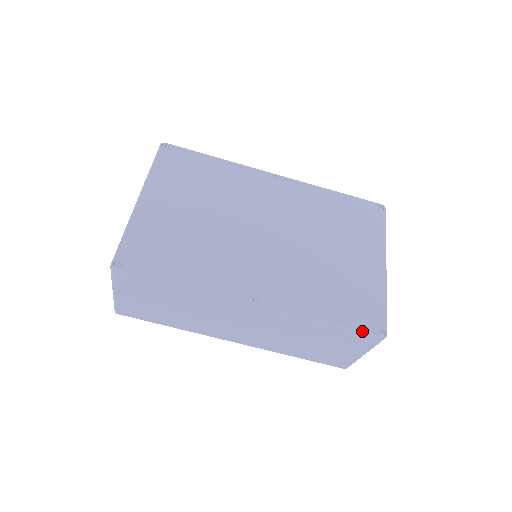
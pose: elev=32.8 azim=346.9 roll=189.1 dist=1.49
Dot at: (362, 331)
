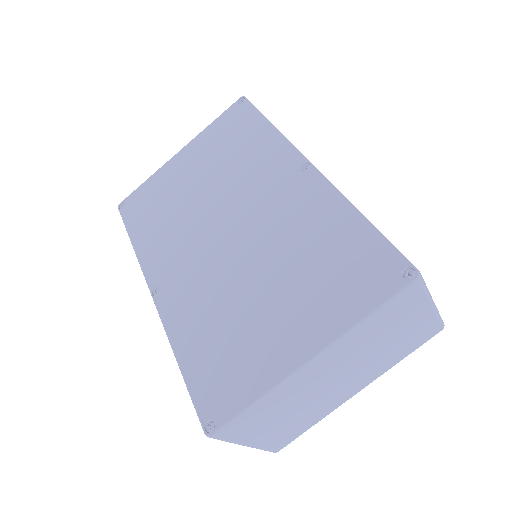
Dot at: (194, 404)
